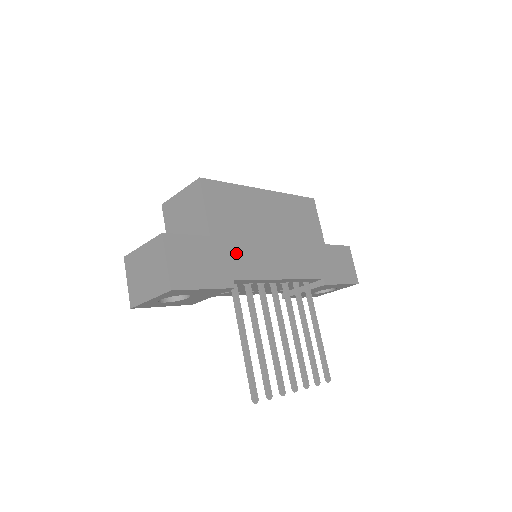
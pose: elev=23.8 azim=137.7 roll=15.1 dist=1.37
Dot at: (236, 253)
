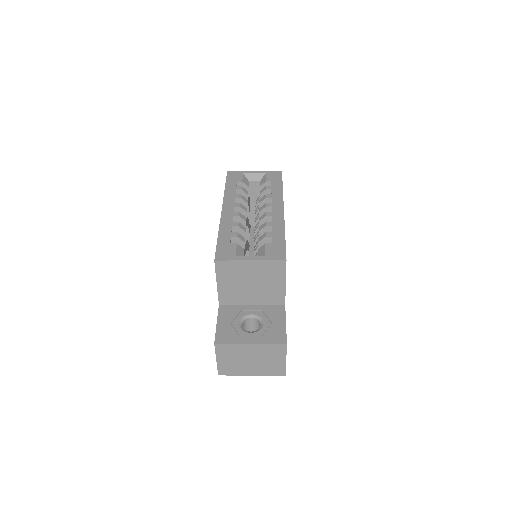
Dot at: occluded
